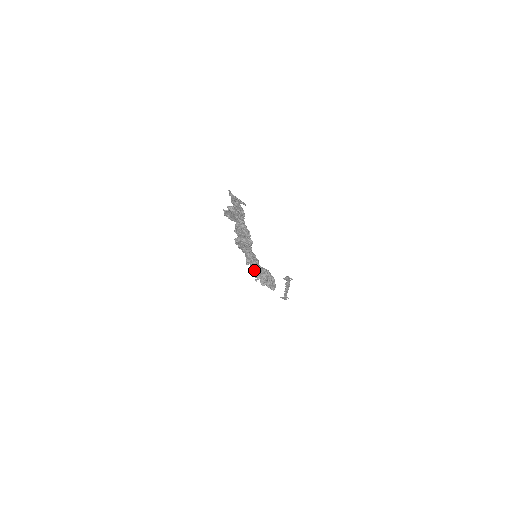
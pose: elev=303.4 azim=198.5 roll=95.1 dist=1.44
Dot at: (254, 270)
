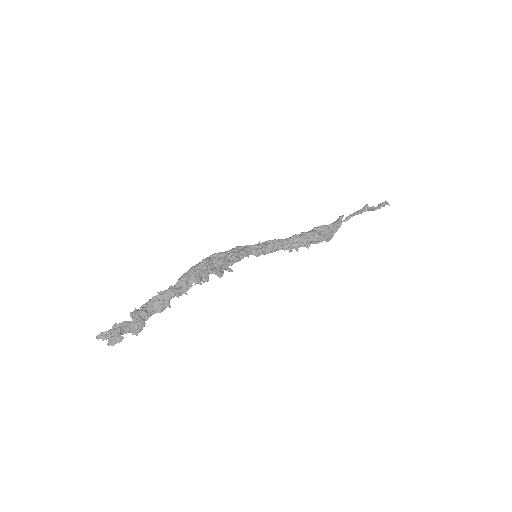
Dot at: (278, 248)
